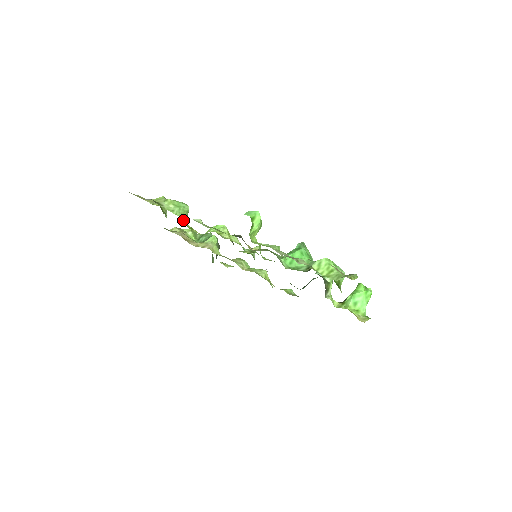
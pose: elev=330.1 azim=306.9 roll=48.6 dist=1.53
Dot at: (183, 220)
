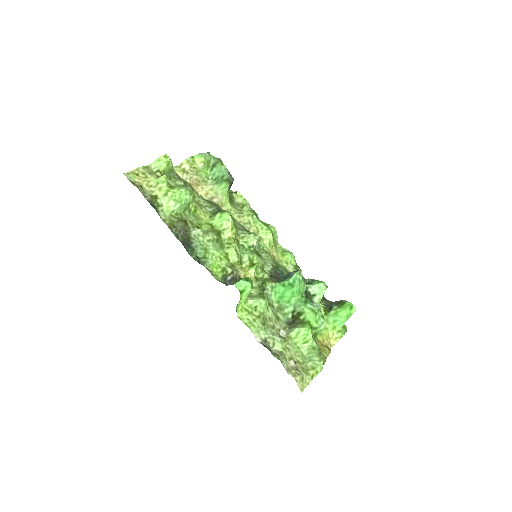
Dot at: (185, 213)
